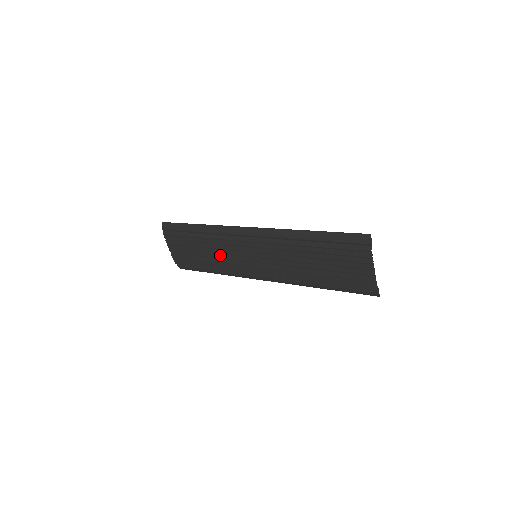
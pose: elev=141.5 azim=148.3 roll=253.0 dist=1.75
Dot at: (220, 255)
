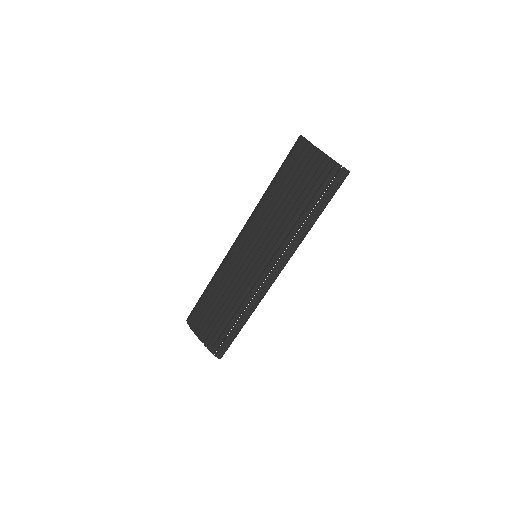
Dot at: (234, 290)
